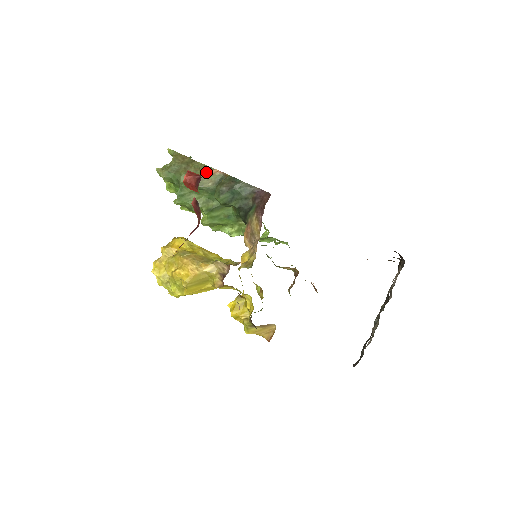
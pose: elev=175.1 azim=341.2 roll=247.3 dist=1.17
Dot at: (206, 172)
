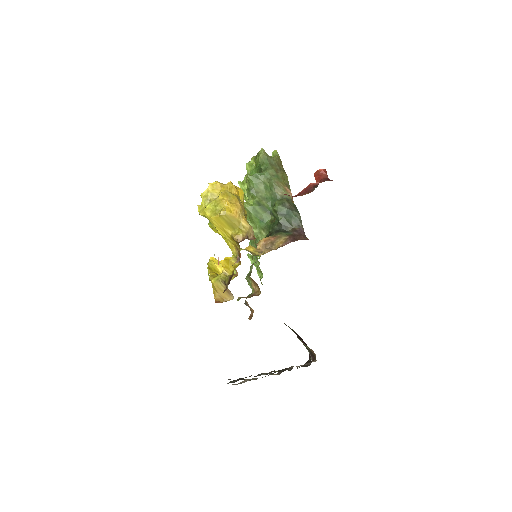
Dot at: (285, 186)
